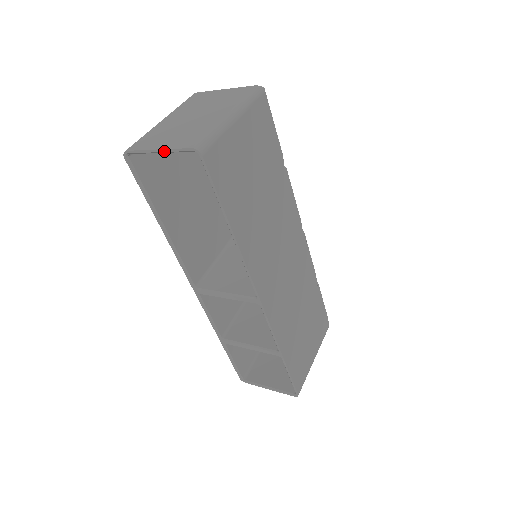
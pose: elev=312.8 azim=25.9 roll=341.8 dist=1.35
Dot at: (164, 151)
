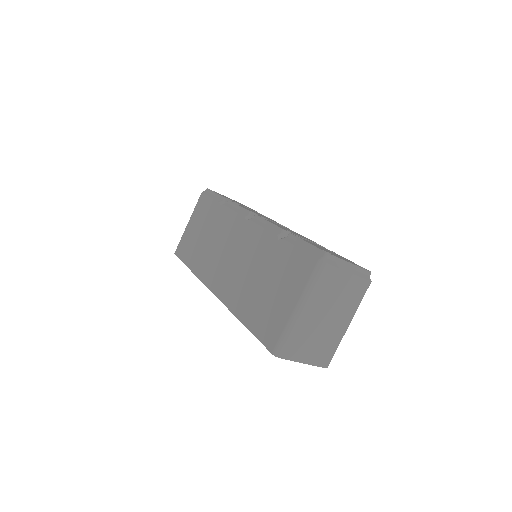
Dot at: occluded
